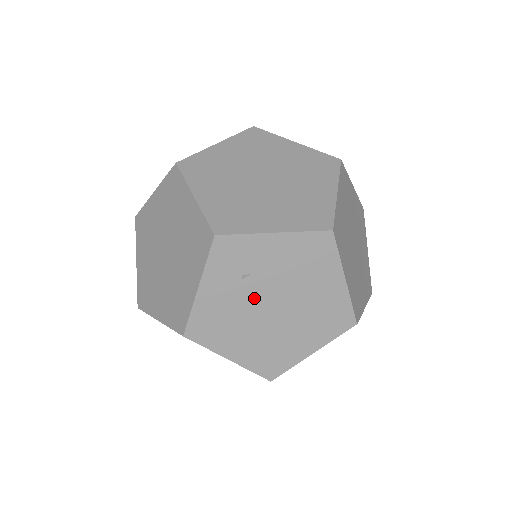
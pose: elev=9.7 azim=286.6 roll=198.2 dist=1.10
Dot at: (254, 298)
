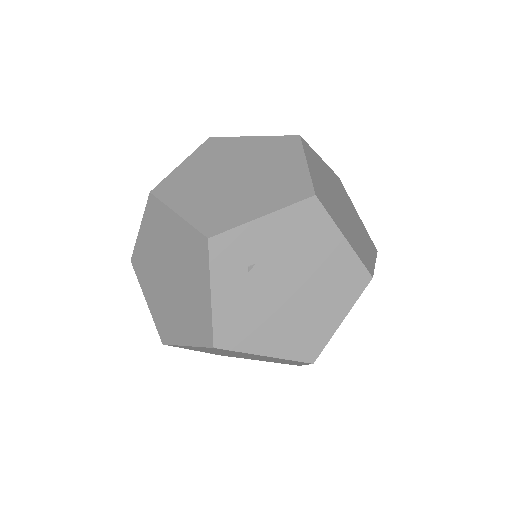
Dot at: (267, 286)
